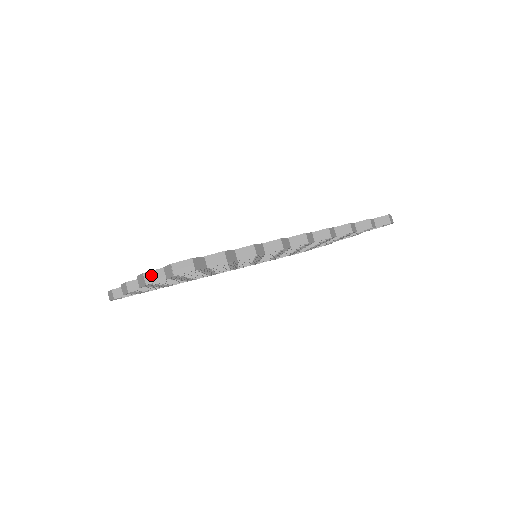
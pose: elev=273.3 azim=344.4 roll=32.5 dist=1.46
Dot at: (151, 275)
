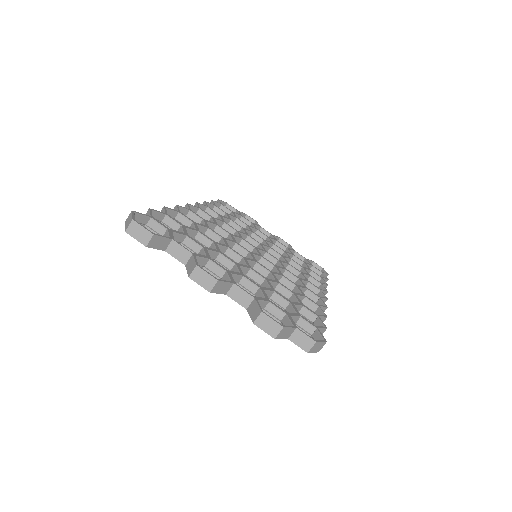
Dot at: (285, 331)
